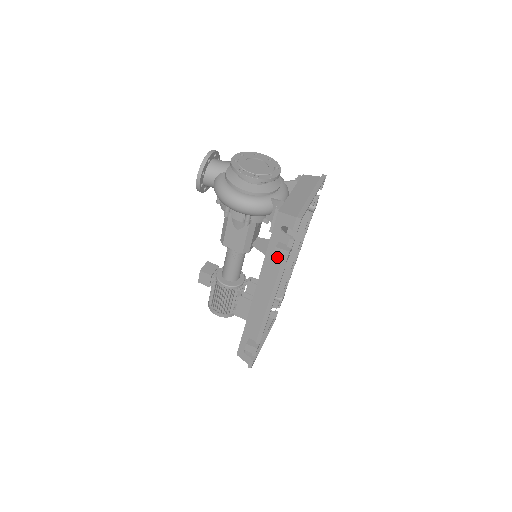
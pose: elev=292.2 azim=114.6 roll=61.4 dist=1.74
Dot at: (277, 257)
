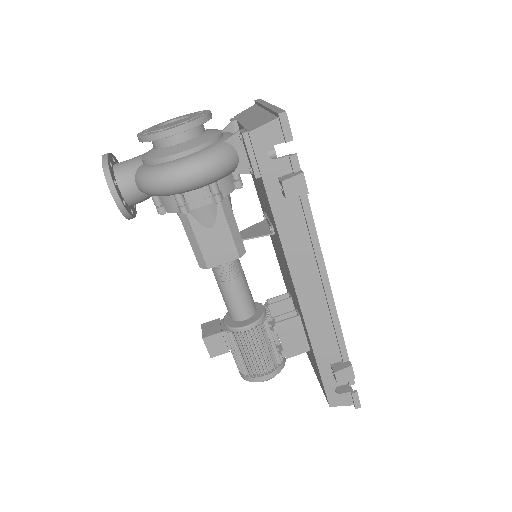
Dot at: (292, 196)
